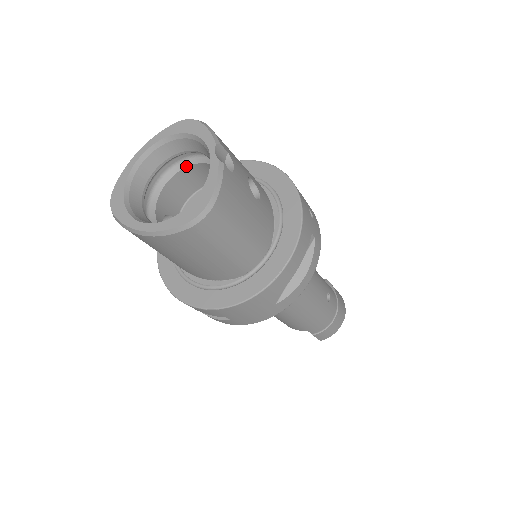
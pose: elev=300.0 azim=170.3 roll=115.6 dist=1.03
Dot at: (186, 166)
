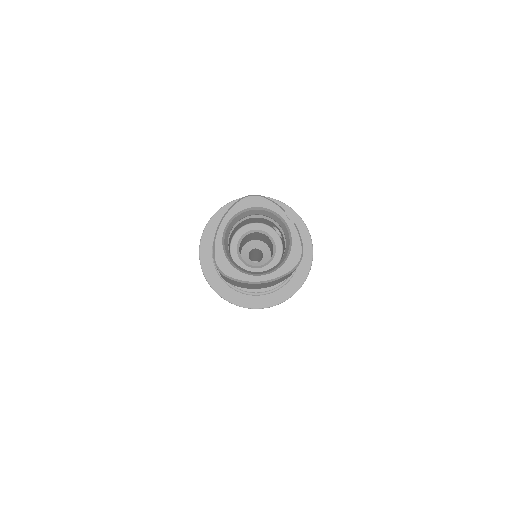
Dot at: (240, 222)
